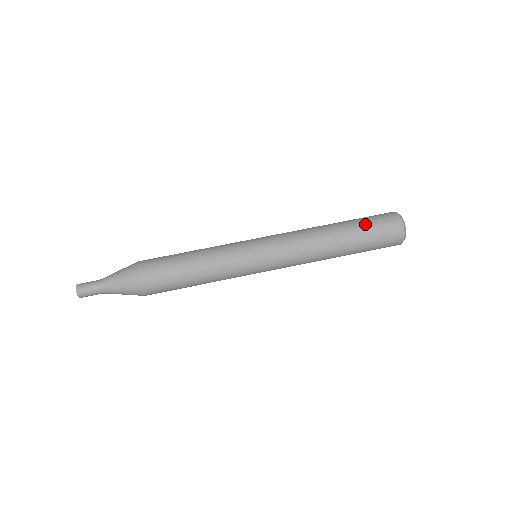
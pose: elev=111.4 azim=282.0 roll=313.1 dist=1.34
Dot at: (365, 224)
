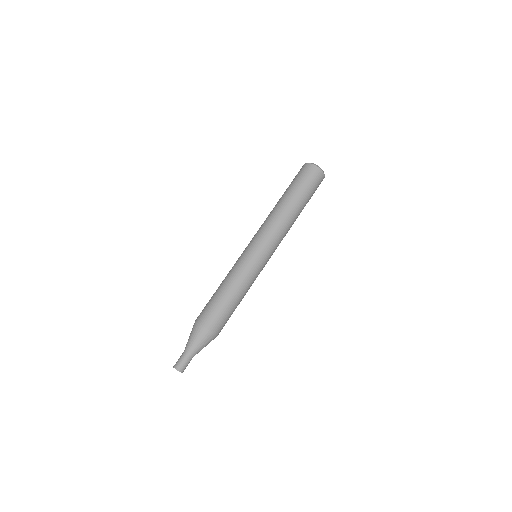
Dot at: (303, 187)
